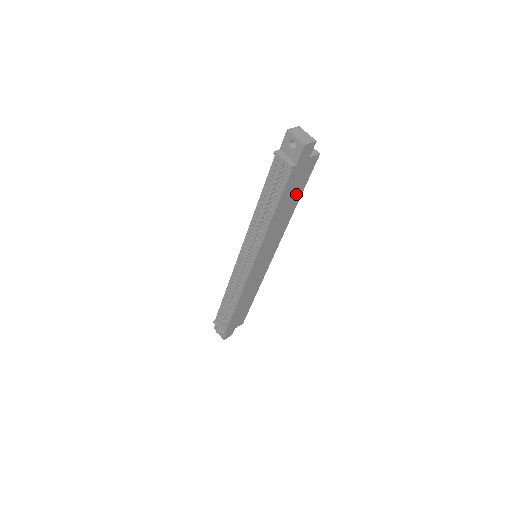
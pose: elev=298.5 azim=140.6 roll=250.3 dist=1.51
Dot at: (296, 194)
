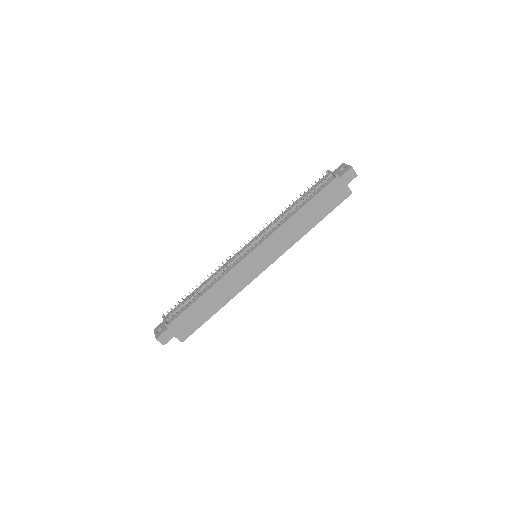
Dot at: (321, 212)
